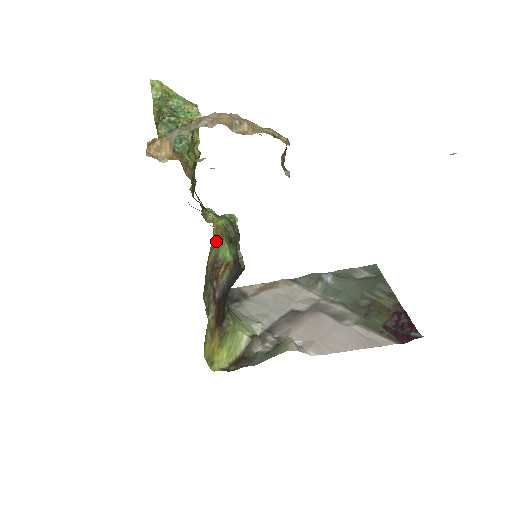
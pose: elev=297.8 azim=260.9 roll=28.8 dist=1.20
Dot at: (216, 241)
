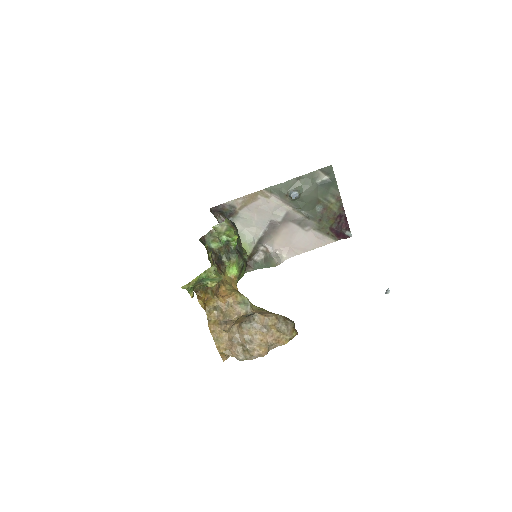
Dot at: (237, 282)
